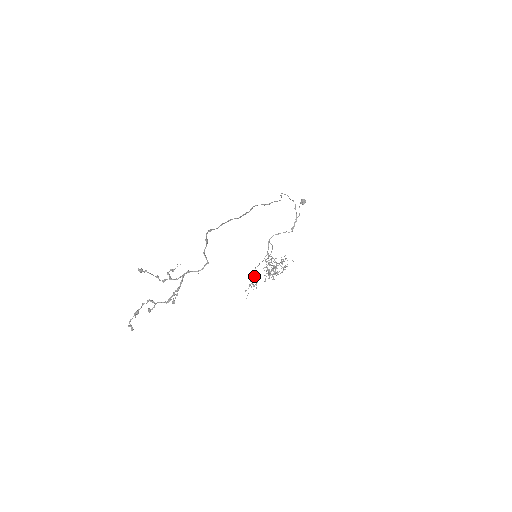
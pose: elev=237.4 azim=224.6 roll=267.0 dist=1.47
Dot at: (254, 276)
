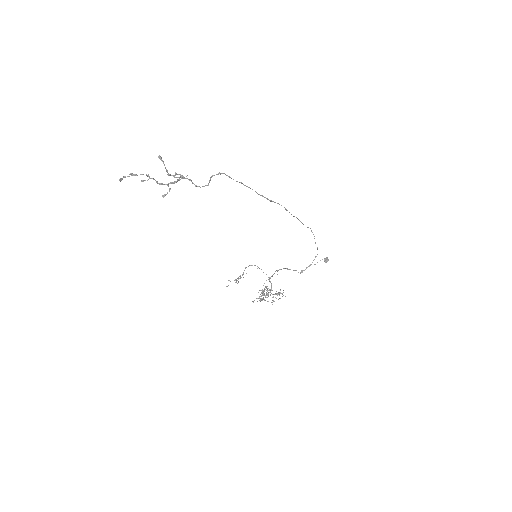
Dot at: occluded
